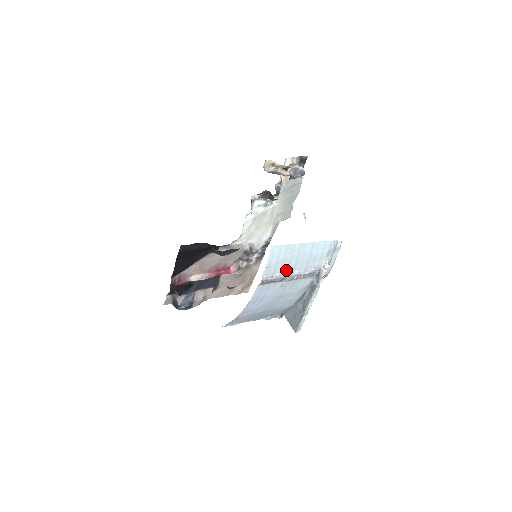
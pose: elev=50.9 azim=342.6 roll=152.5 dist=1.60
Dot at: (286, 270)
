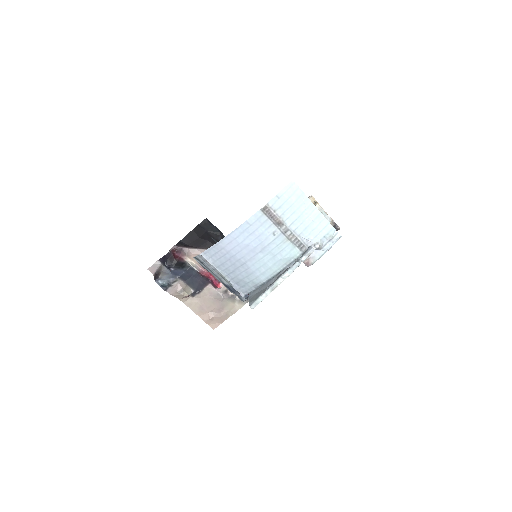
Dot at: (287, 217)
